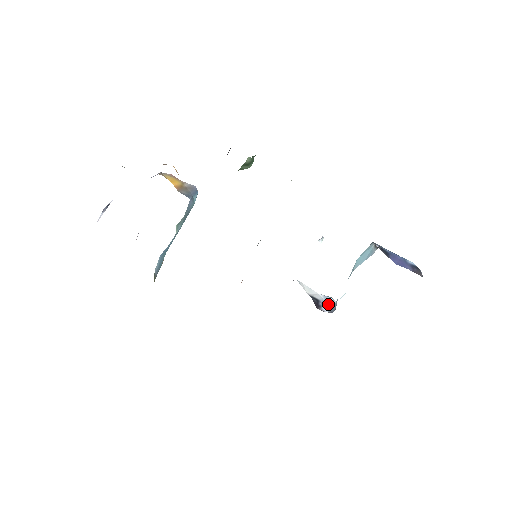
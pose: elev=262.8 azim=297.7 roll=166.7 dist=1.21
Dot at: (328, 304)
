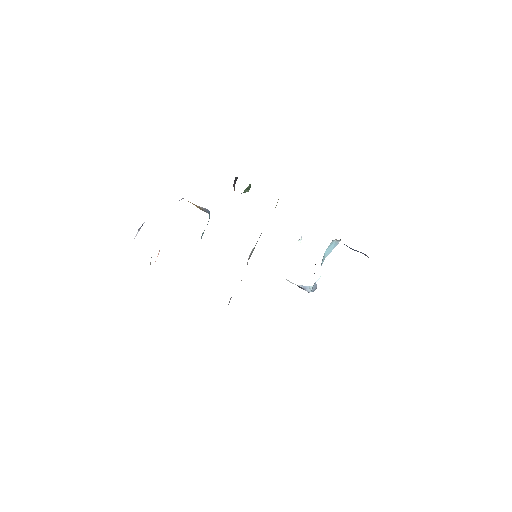
Dot at: (307, 289)
